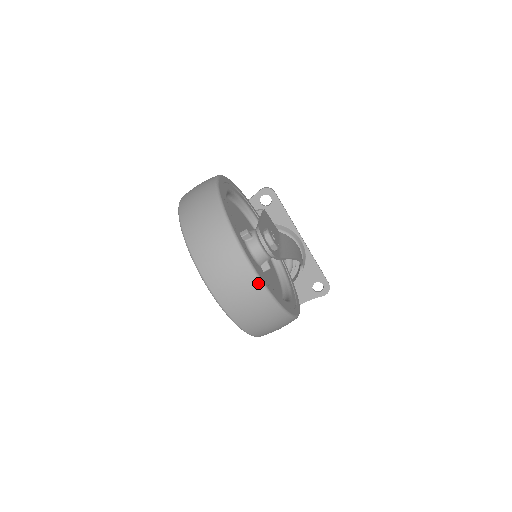
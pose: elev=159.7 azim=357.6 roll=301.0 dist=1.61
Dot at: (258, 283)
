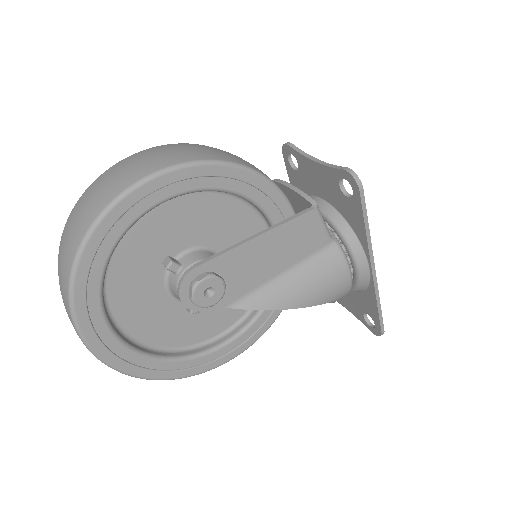
Dot at: (90, 351)
